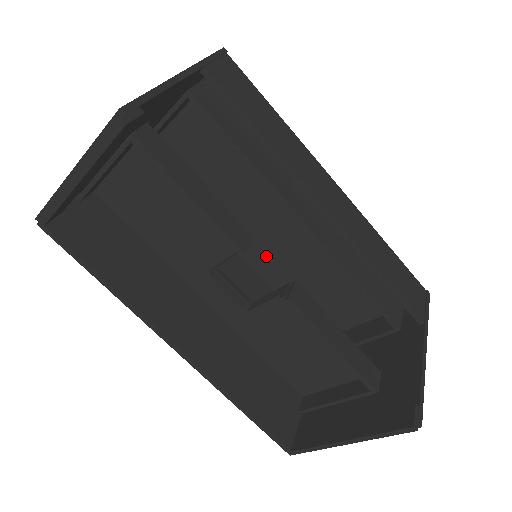
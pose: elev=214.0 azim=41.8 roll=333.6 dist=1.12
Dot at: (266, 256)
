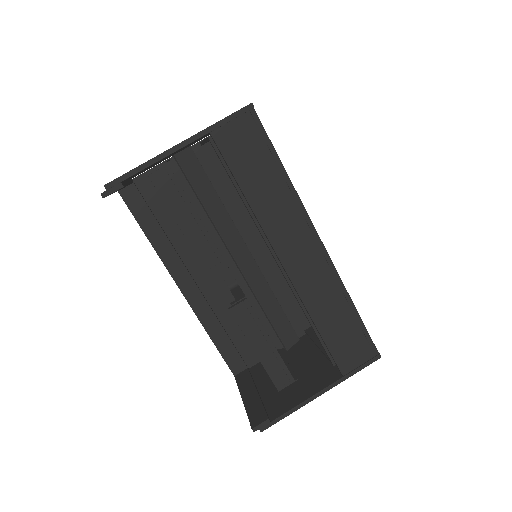
Dot at: occluded
